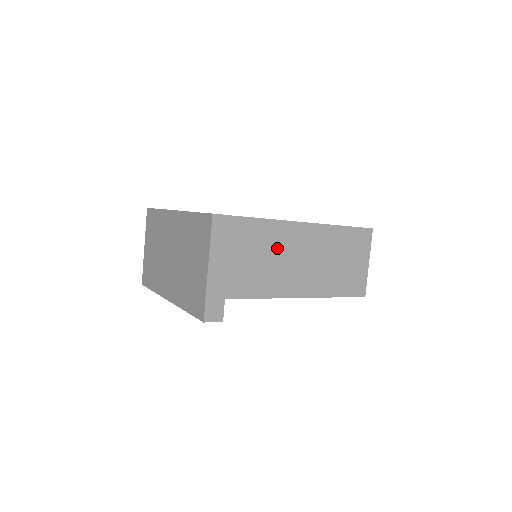
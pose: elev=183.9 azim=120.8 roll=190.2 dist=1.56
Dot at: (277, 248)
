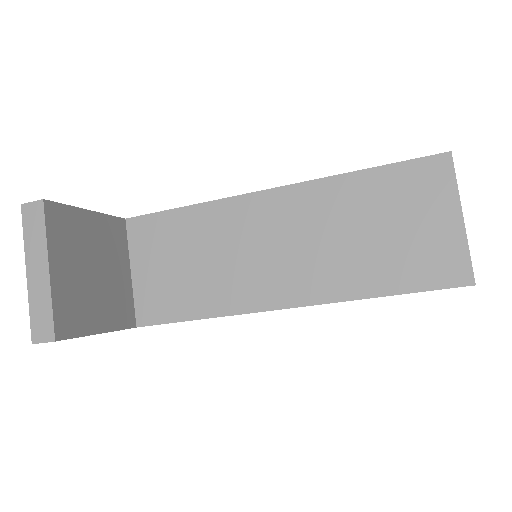
Dot at: (252, 235)
